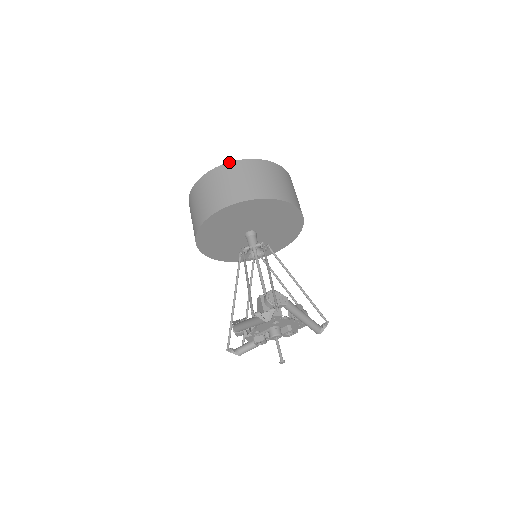
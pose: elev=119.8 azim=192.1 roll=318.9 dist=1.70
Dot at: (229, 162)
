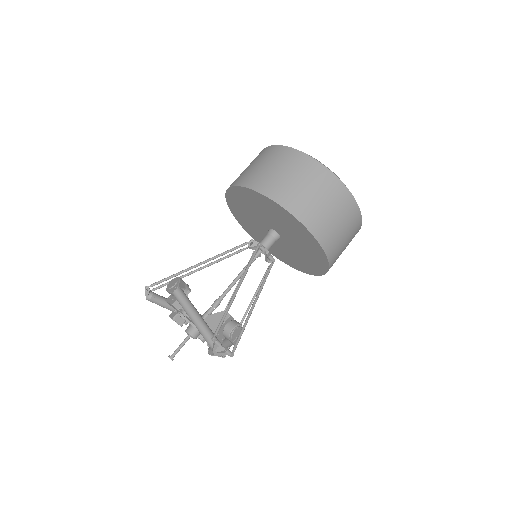
Dot at: occluded
